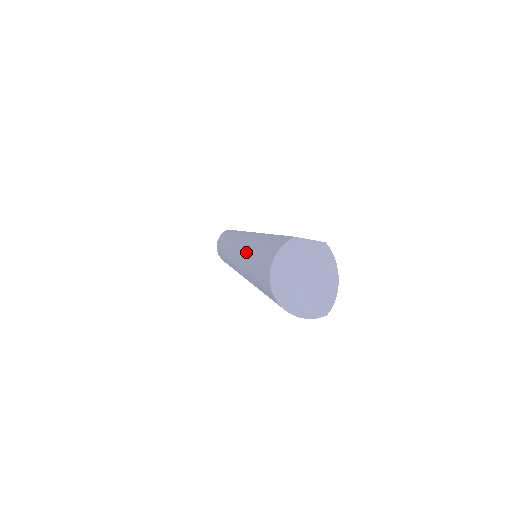
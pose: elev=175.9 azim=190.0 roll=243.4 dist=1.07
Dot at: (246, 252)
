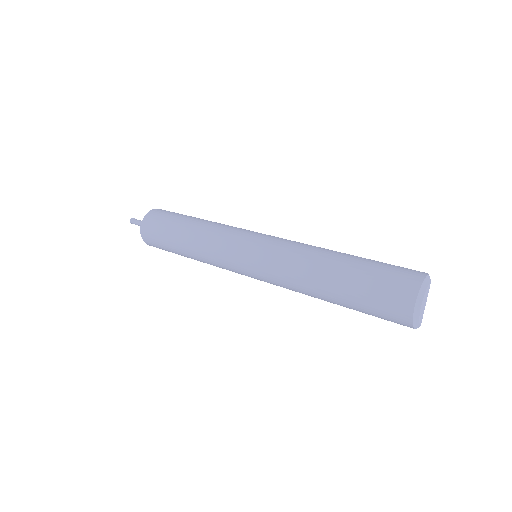
Dot at: (322, 257)
